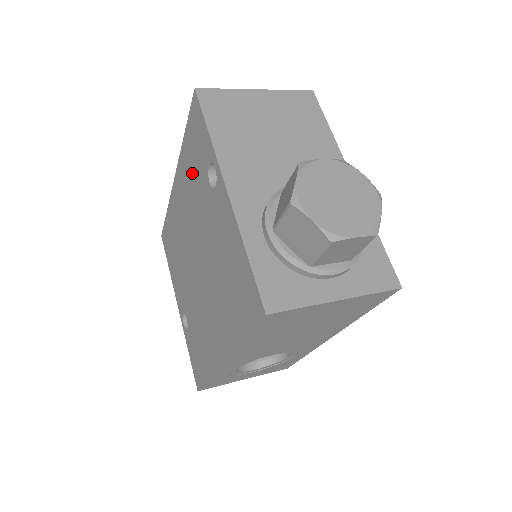
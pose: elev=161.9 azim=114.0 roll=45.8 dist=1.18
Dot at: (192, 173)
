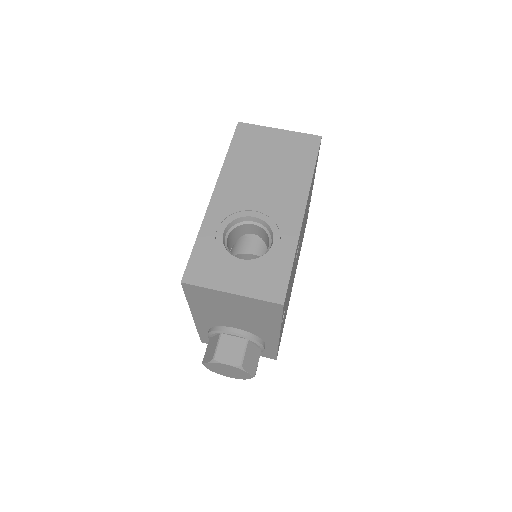
Dot at: occluded
